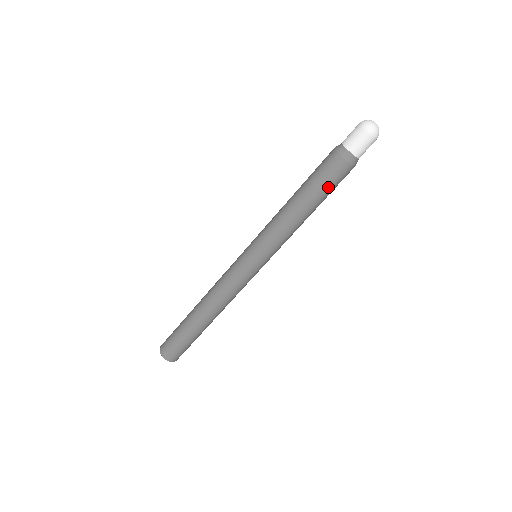
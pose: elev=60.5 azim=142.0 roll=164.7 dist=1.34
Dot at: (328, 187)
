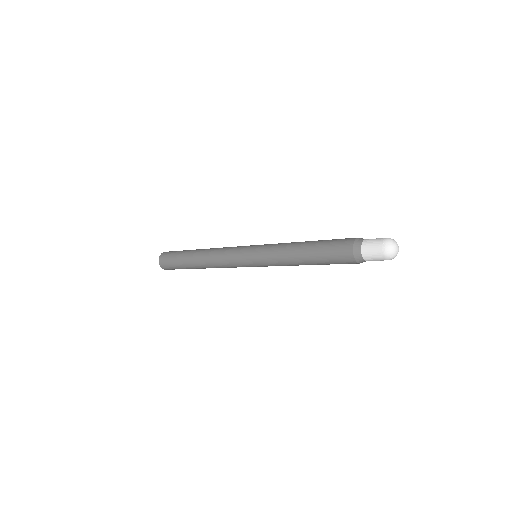
Dot at: occluded
